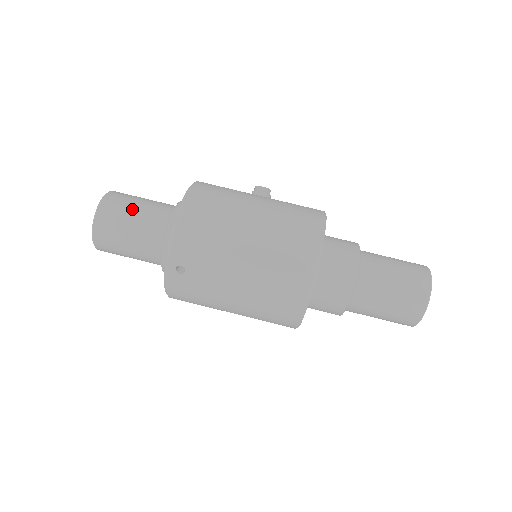
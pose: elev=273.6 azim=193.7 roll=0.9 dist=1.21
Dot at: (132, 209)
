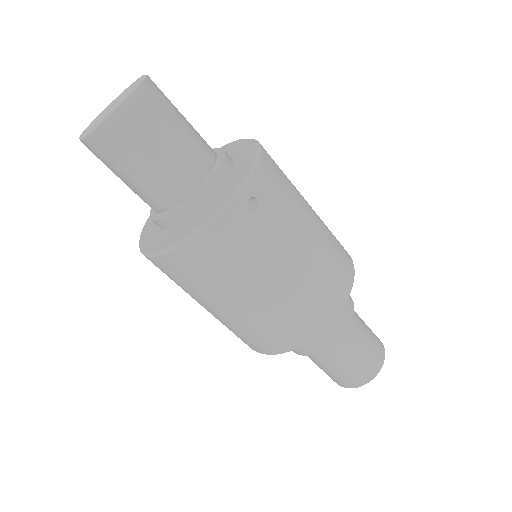
Dot at: occluded
